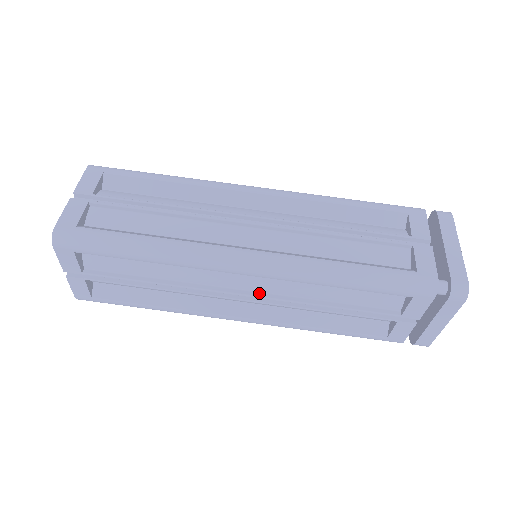
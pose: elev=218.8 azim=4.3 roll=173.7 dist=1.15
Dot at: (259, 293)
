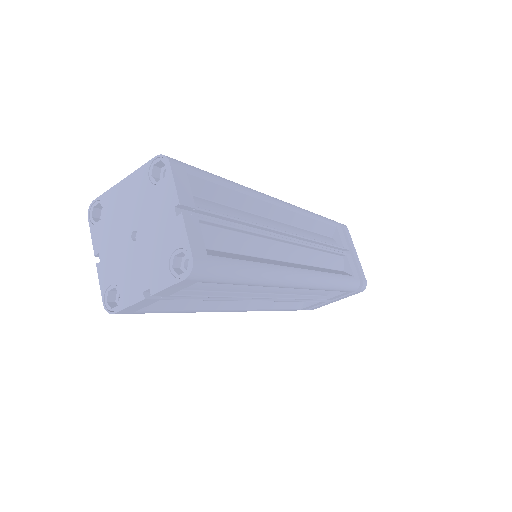
Dot at: (276, 295)
